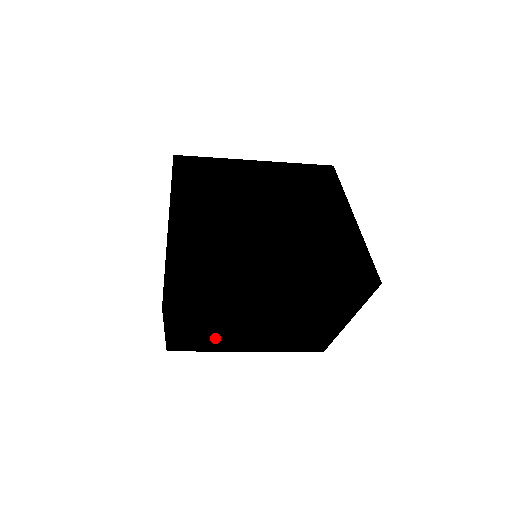
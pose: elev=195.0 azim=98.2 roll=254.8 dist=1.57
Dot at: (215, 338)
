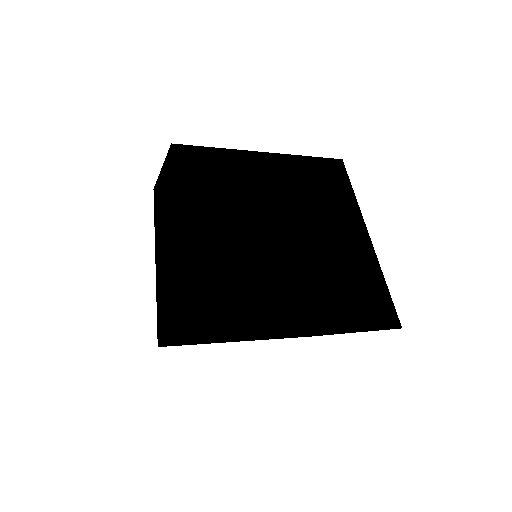
Dot at: occluded
